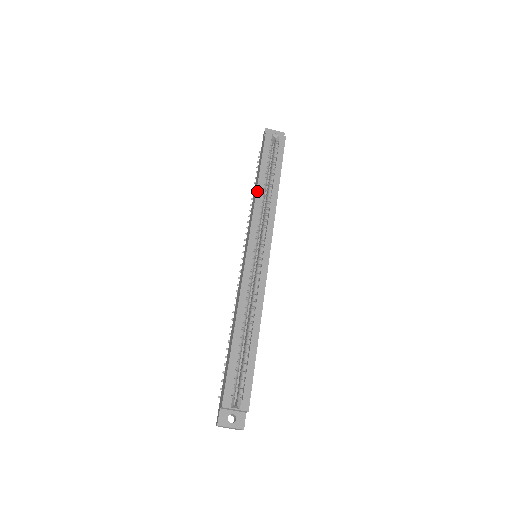
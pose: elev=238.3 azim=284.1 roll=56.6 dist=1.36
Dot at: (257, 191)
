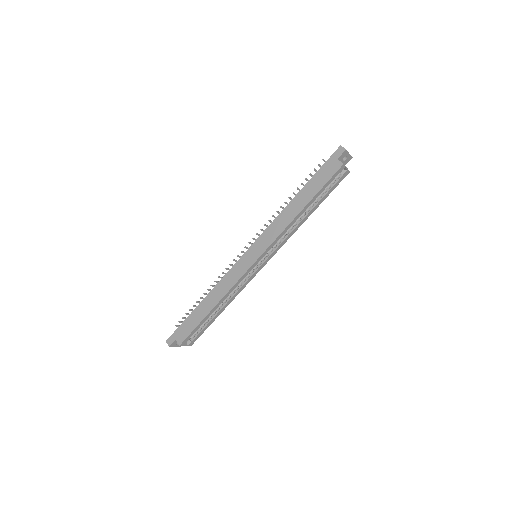
Dot at: (296, 218)
